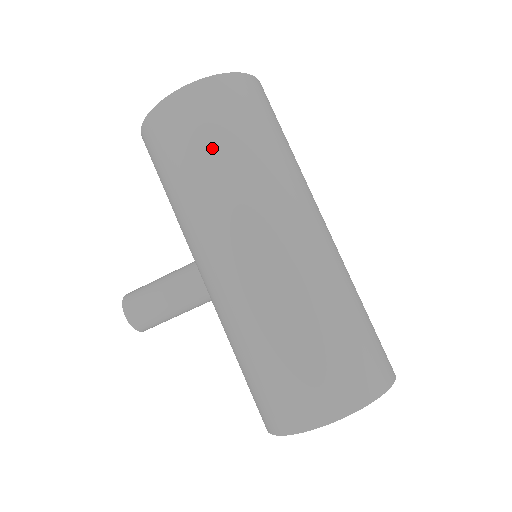
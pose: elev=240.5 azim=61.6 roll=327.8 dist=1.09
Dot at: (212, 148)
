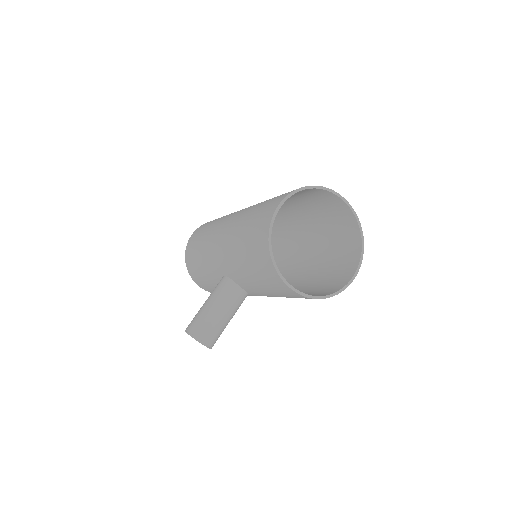
Dot at: (208, 225)
